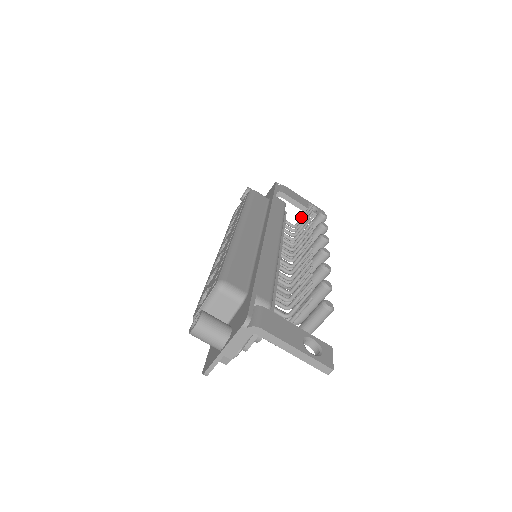
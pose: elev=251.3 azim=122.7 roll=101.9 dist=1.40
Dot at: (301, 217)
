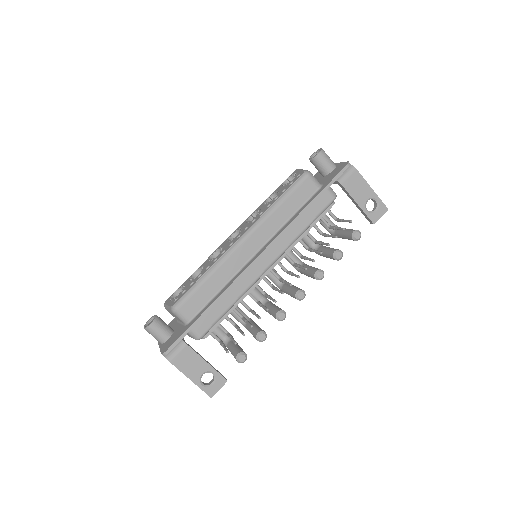
Dot at: (341, 220)
